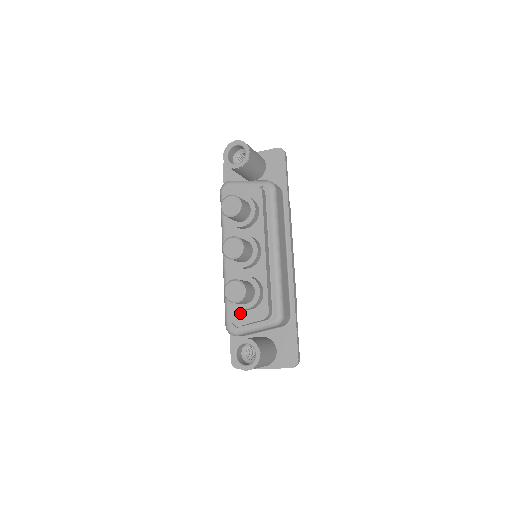
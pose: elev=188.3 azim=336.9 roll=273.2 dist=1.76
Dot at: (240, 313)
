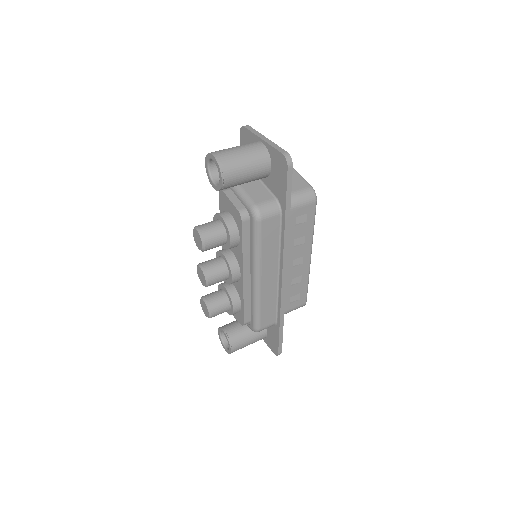
Dot at: occluded
